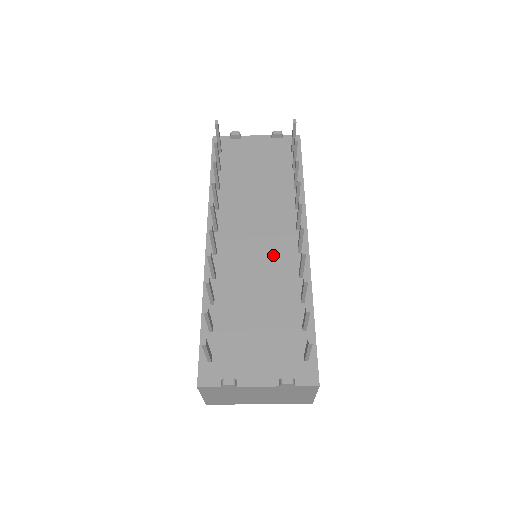
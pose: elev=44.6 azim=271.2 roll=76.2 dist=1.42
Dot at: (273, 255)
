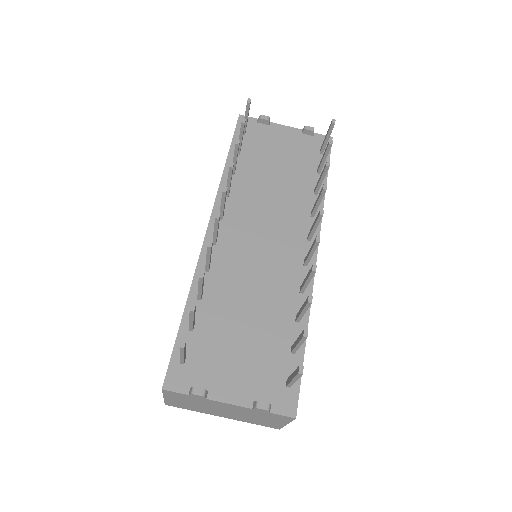
Dot at: (276, 261)
